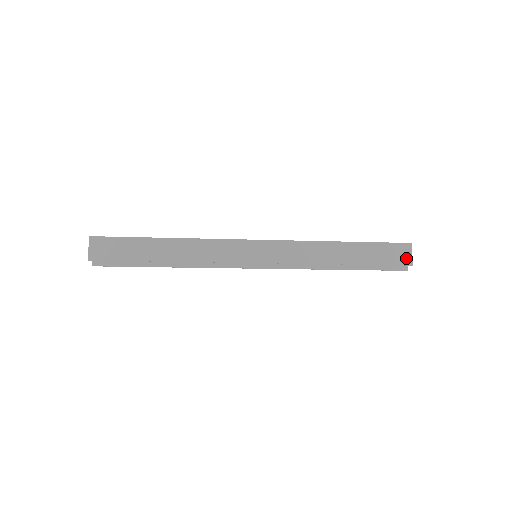
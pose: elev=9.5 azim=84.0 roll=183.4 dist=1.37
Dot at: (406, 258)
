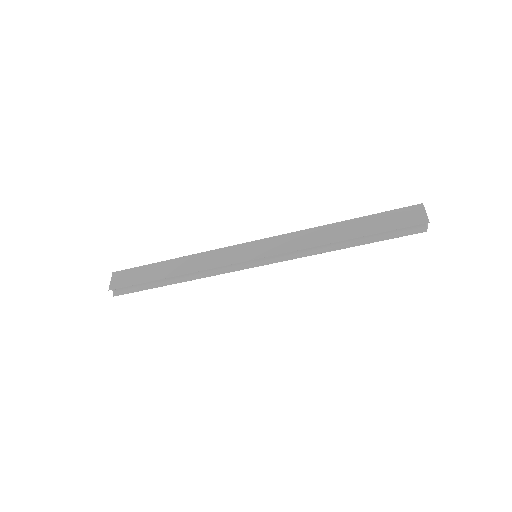
Dot at: (419, 217)
